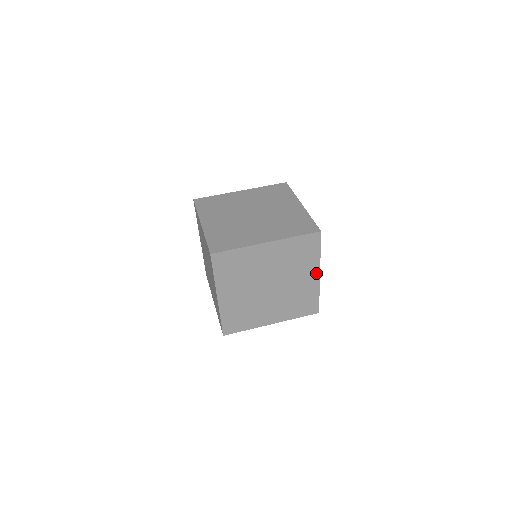
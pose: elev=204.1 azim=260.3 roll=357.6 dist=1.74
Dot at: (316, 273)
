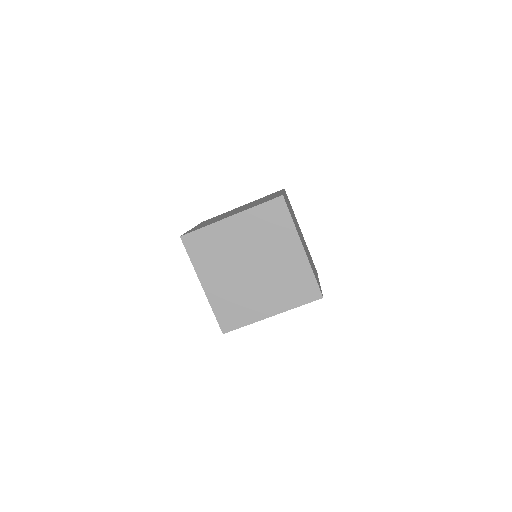
Dot at: (298, 246)
